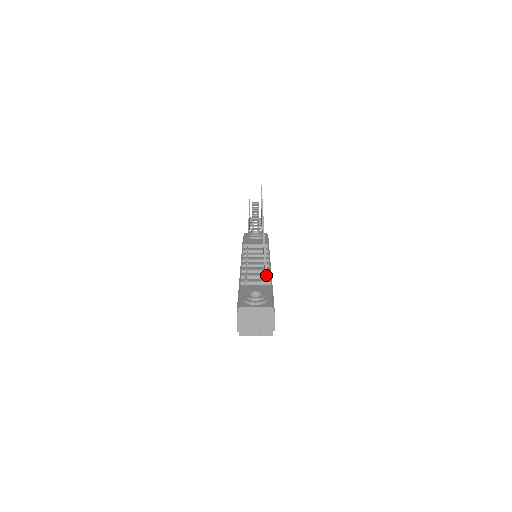
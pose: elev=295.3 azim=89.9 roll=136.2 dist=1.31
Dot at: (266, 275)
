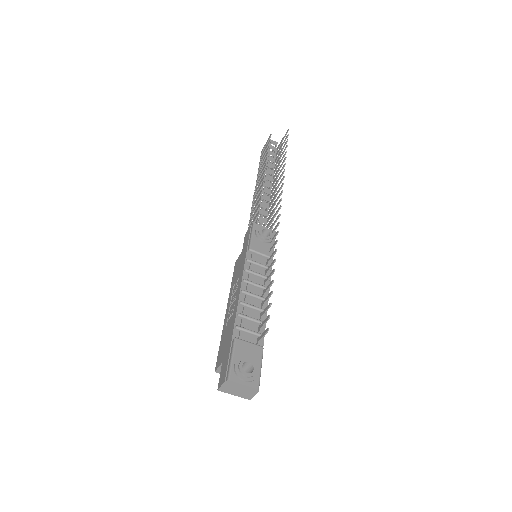
Dot at: occluded
